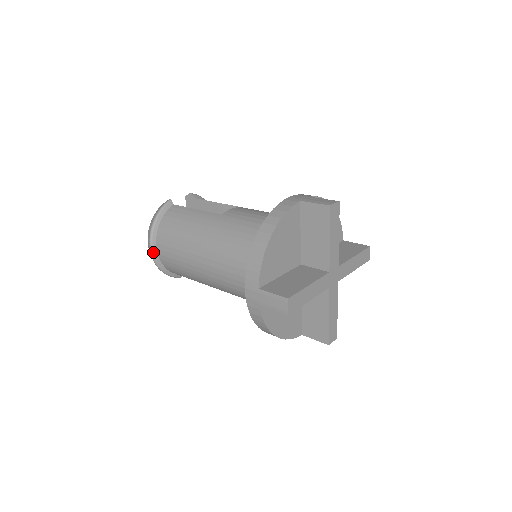
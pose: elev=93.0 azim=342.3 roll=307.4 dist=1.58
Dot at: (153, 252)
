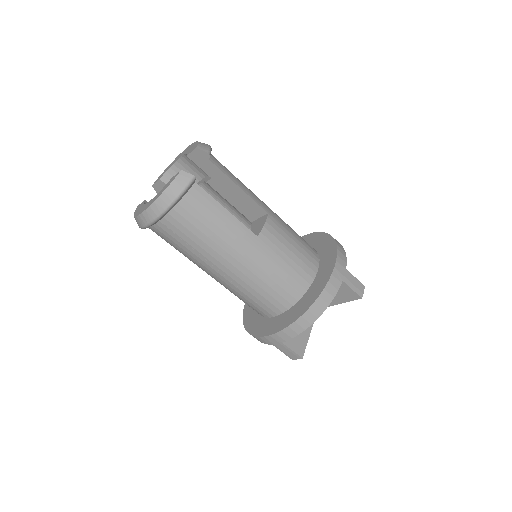
Dot at: occluded
